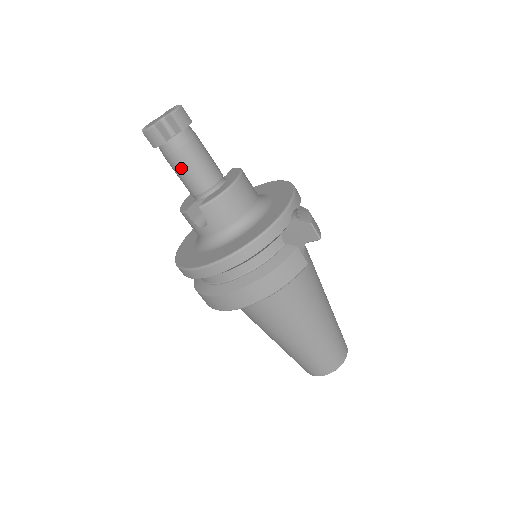
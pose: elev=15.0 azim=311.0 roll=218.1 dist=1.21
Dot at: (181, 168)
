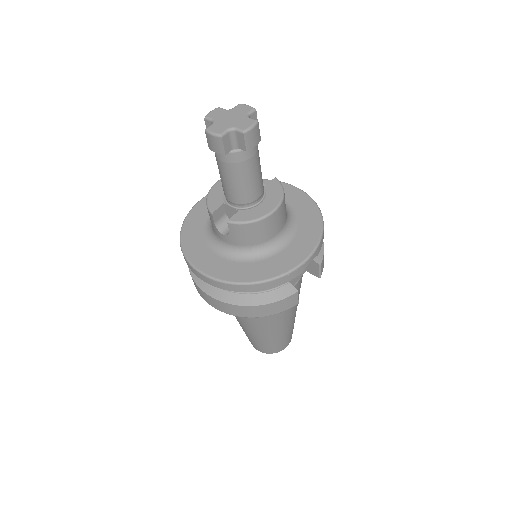
Dot at: (227, 177)
